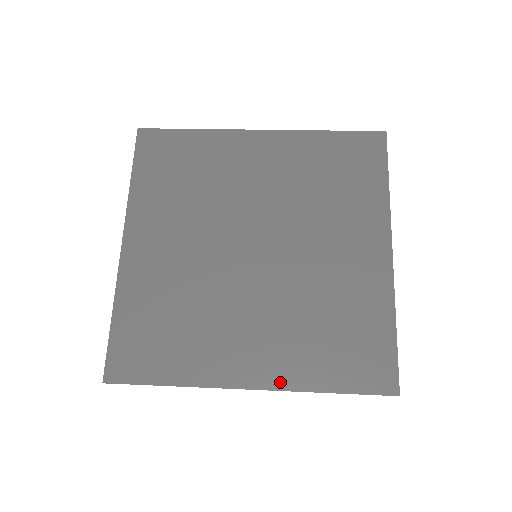
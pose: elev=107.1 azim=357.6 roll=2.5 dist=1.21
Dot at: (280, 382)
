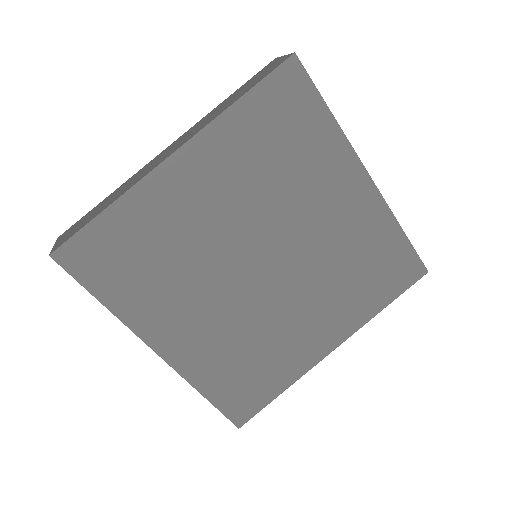
Dot at: (350, 329)
